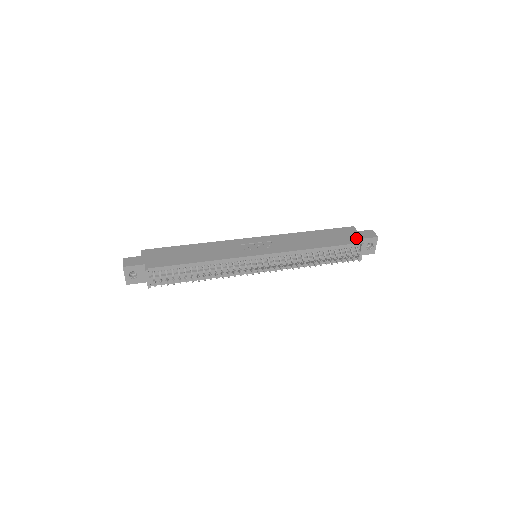
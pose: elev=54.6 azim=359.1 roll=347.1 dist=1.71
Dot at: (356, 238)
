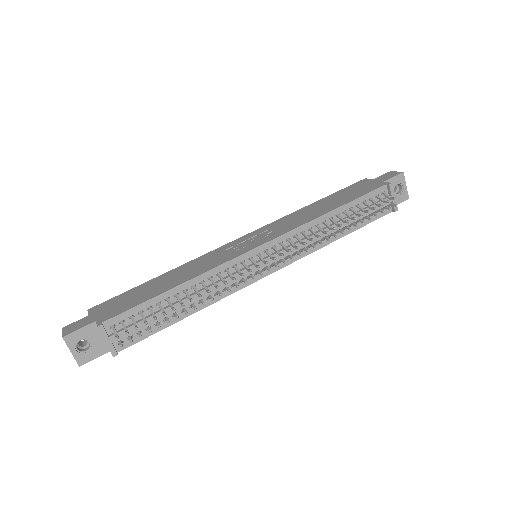
Dot at: (377, 183)
